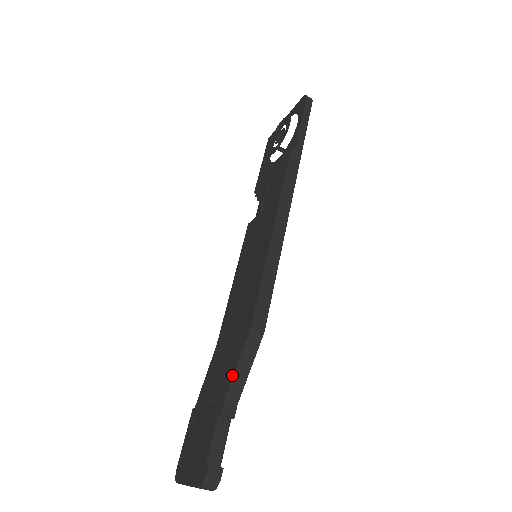
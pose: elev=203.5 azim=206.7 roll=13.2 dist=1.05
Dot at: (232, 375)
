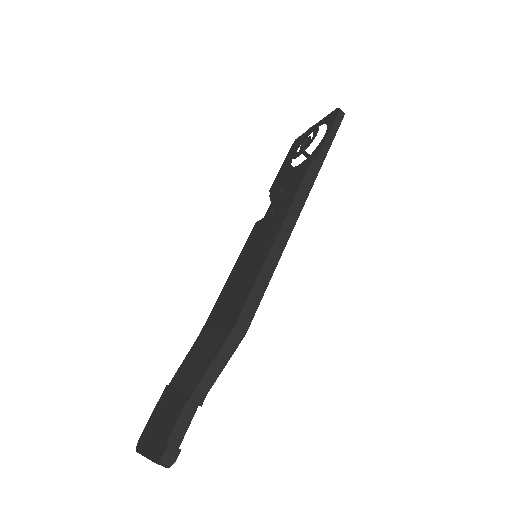
Dot at: (208, 366)
